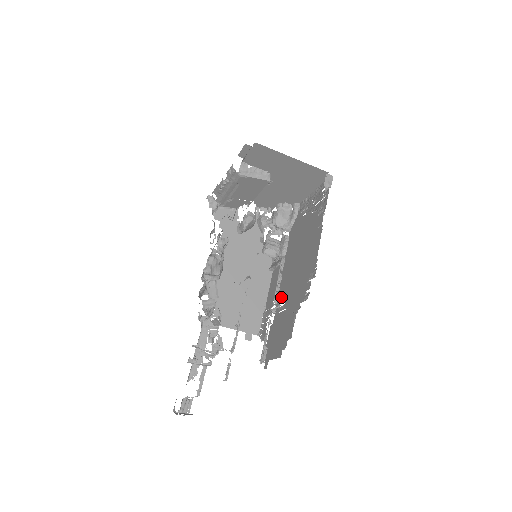
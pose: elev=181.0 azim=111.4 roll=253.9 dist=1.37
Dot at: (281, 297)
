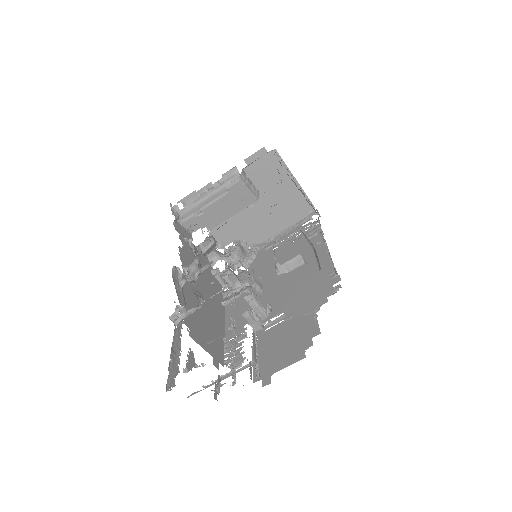
Dot at: occluded
